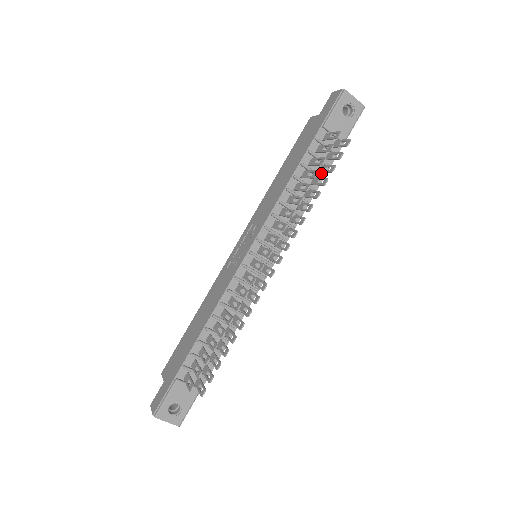
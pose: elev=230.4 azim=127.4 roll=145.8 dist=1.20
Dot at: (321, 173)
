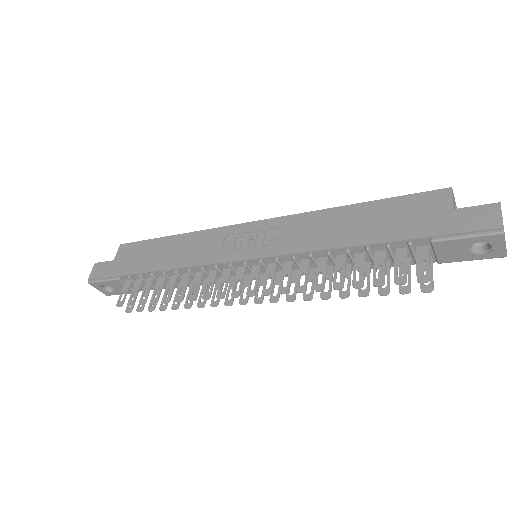
Dot at: occluded
